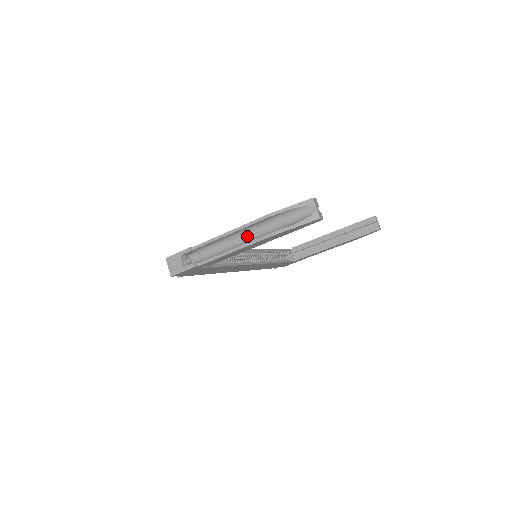
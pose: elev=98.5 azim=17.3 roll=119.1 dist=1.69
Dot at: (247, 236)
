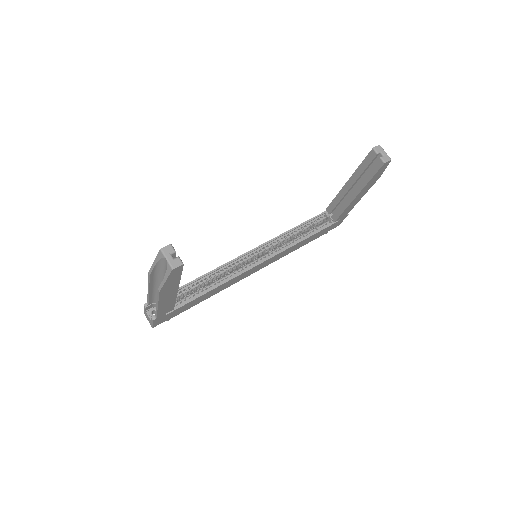
Dot at: occluded
